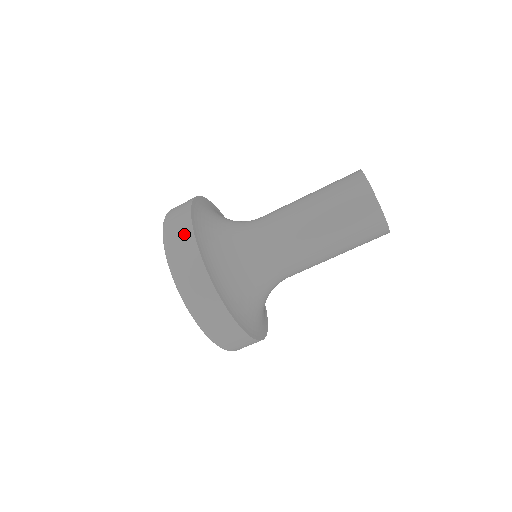
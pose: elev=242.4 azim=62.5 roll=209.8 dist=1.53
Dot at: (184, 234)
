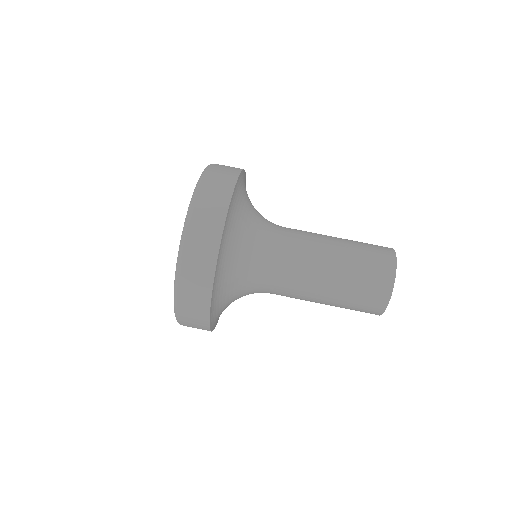
Dot at: (222, 191)
